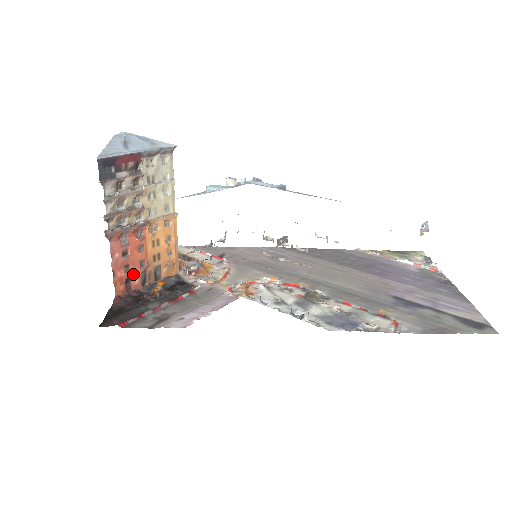
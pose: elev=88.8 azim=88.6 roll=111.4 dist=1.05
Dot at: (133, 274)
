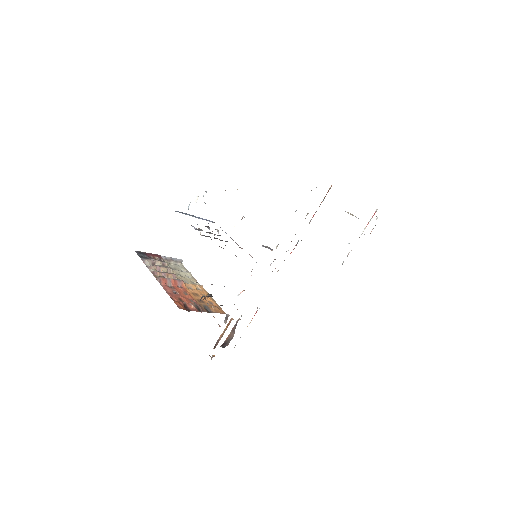
Dot at: (187, 303)
